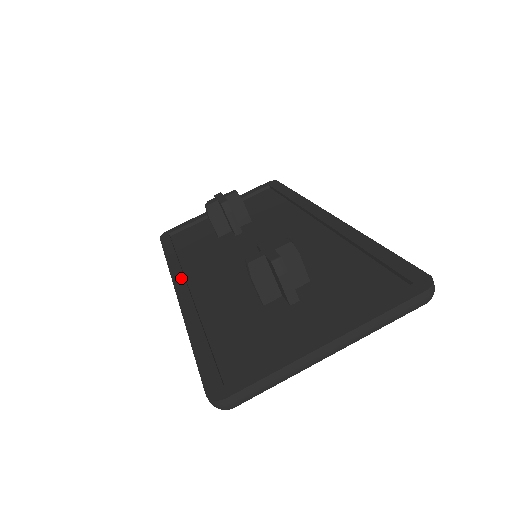
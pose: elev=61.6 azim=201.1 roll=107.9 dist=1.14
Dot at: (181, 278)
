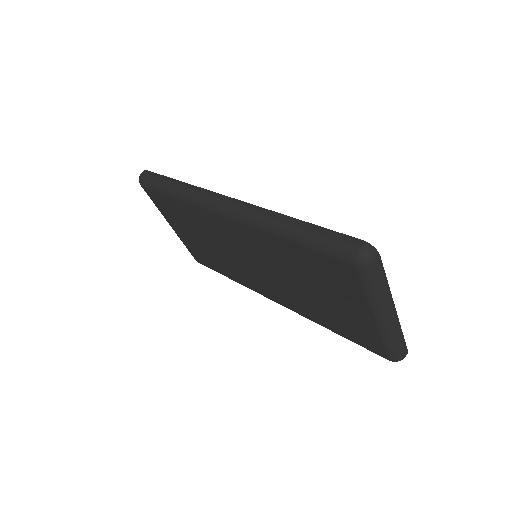
Dot at: occluded
